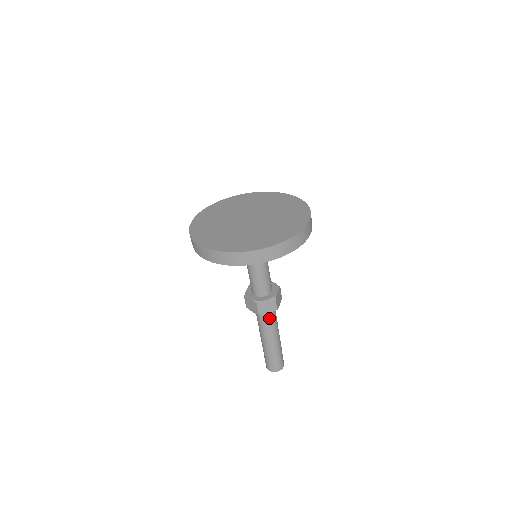
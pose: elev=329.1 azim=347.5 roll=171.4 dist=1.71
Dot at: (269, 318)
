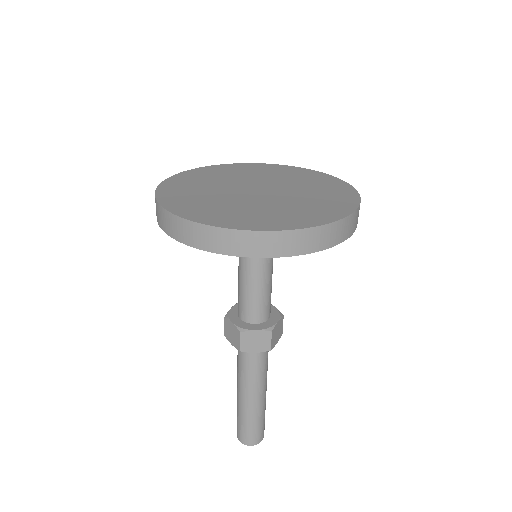
Dot at: (256, 360)
